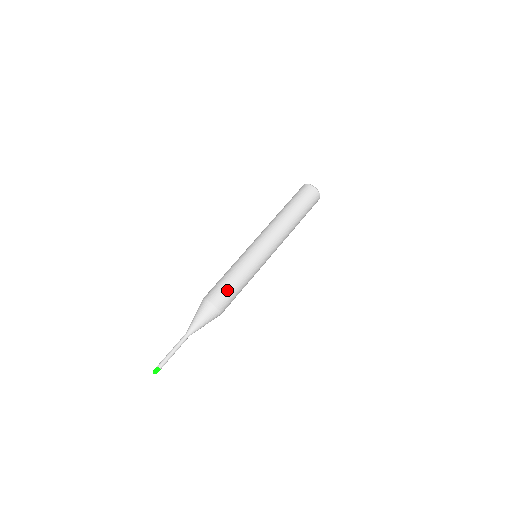
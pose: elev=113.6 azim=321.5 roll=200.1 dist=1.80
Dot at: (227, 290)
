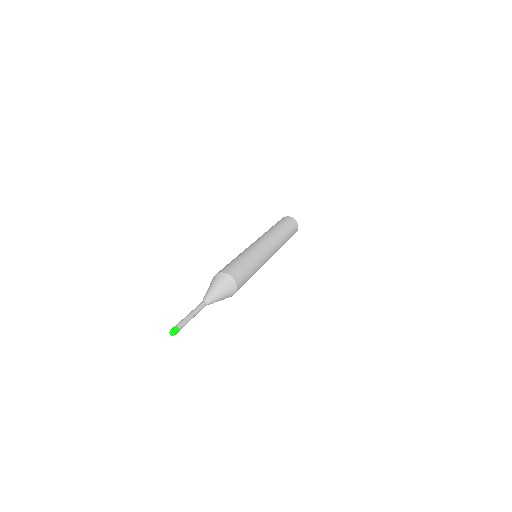
Dot at: (227, 265)
